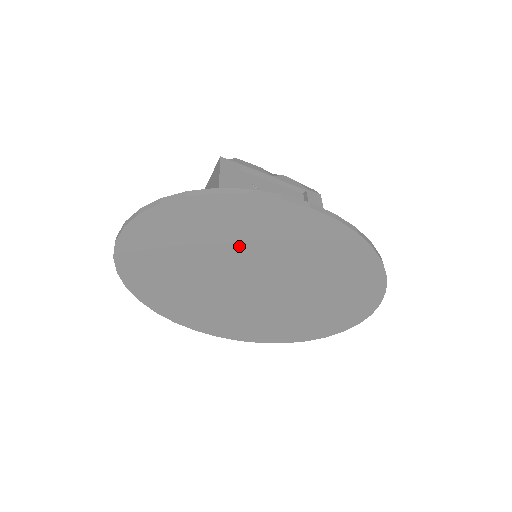
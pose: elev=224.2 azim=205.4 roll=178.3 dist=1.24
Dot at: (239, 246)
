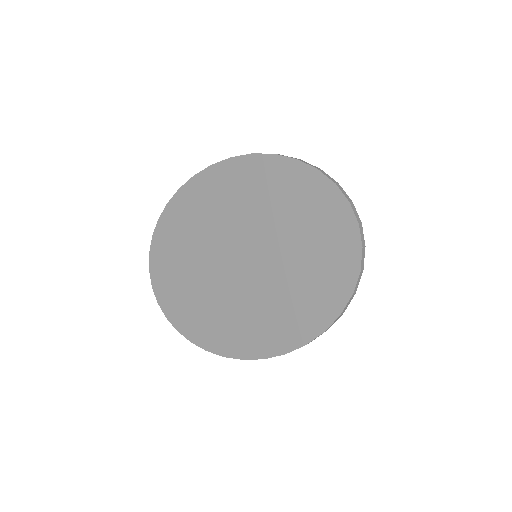
Dot at: (203, 234)
